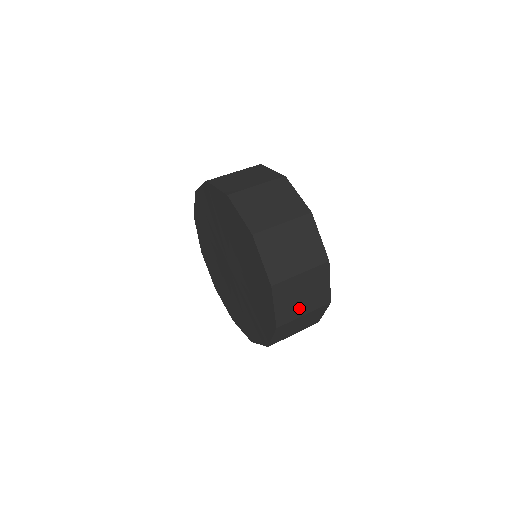
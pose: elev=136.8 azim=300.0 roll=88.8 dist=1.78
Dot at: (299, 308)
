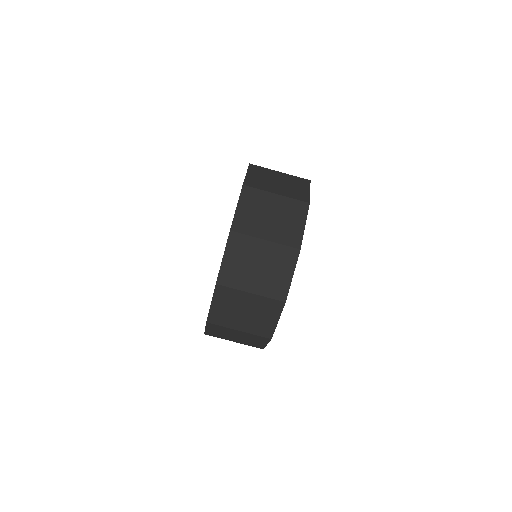
Dot at: (230, 338)
